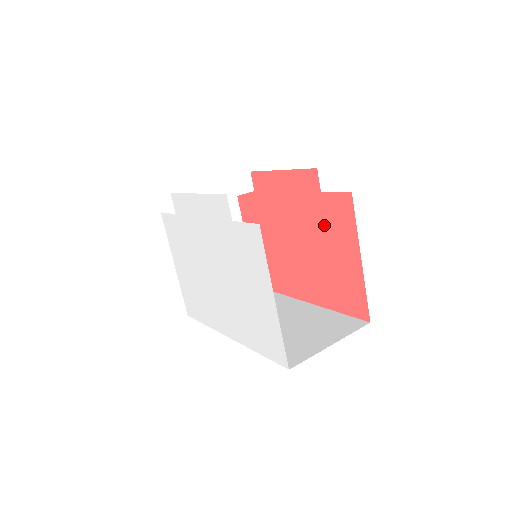
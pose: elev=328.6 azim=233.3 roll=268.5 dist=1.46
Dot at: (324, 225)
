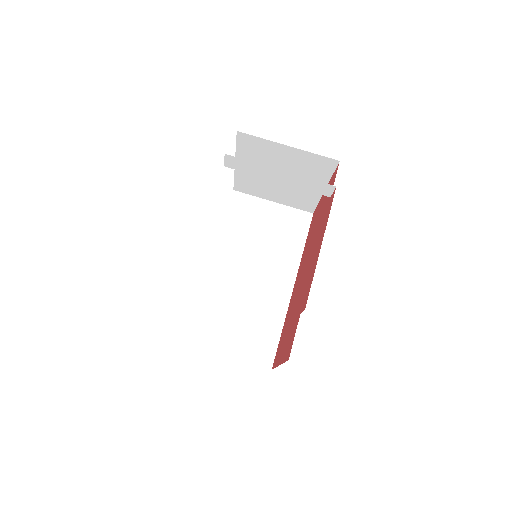
Dot at: (295, 317)
